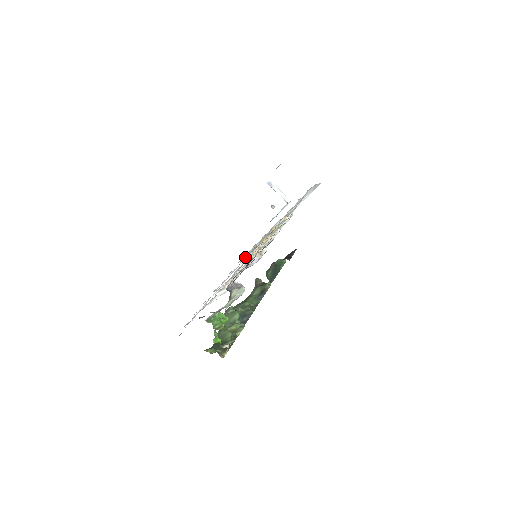
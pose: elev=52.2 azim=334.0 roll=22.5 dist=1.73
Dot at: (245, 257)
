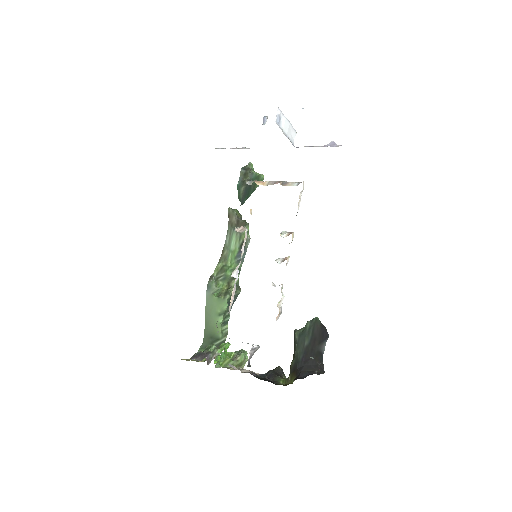
Dot at: occluded
